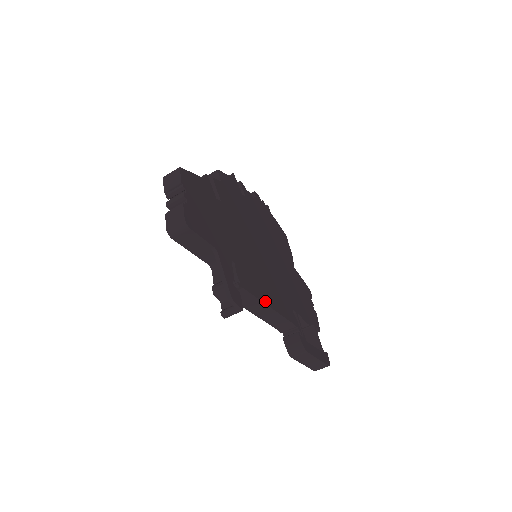
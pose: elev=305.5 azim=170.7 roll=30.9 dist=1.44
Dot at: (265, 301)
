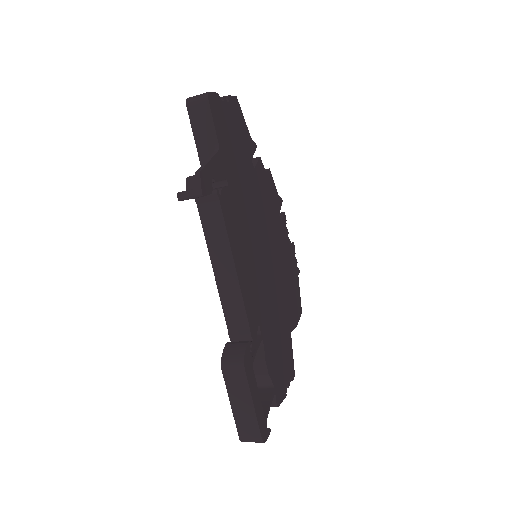
Dot at: (234, 253)
